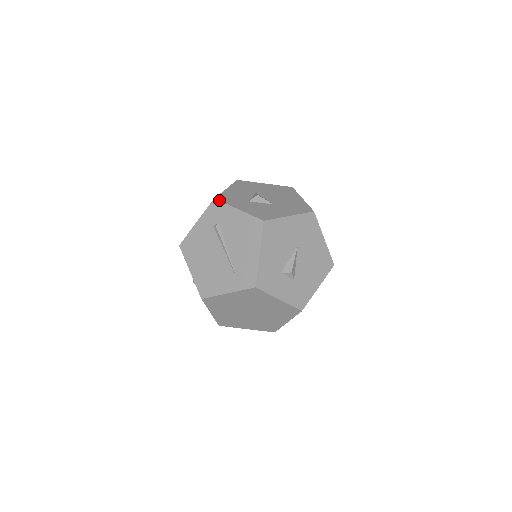
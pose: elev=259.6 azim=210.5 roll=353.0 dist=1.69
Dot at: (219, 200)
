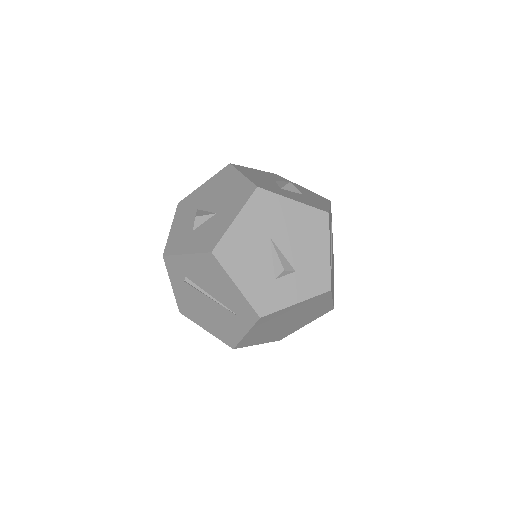
Dot at: (167, 255)
